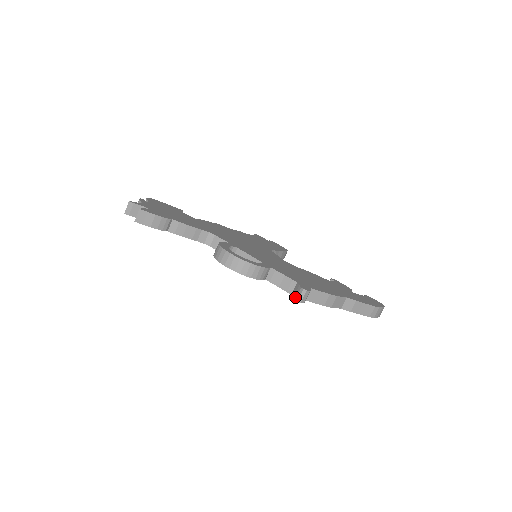
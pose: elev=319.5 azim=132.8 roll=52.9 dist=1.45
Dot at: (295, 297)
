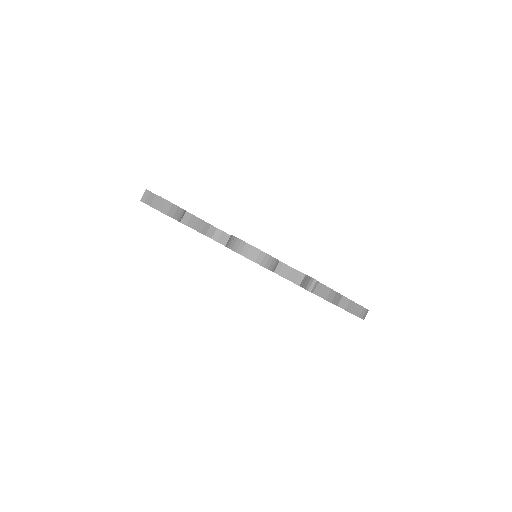
Dot at: (305, 287)
